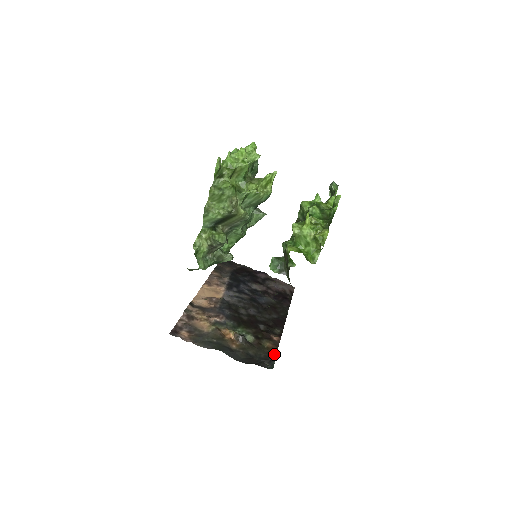
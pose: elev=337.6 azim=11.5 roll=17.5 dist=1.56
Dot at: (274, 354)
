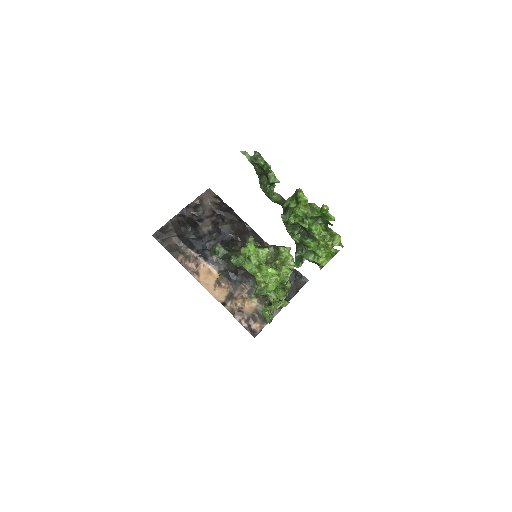
Dot at: occluded
